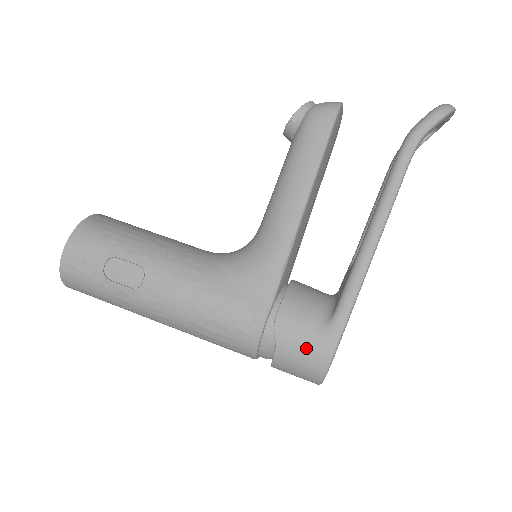
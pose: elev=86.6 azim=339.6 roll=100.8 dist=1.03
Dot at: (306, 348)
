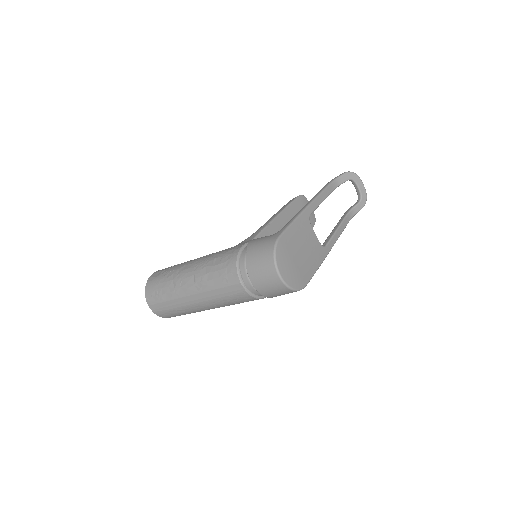
Dot at: (264, 241)
